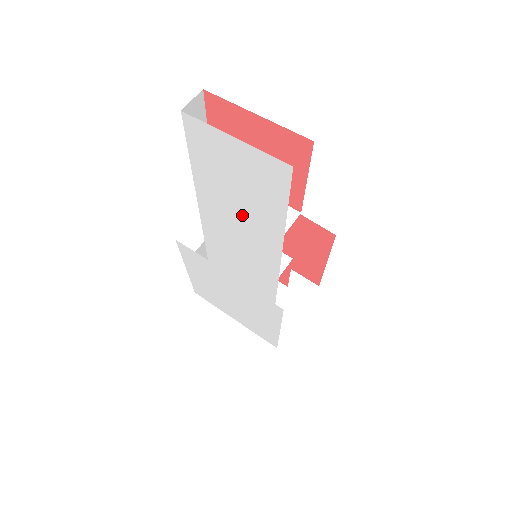
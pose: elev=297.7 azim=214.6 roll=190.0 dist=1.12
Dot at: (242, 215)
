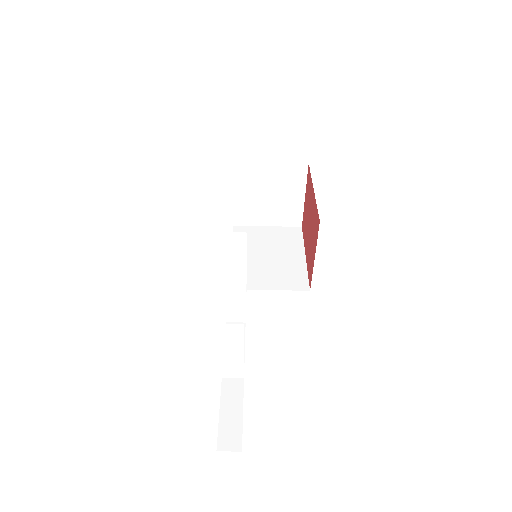
Dot at: occluded
